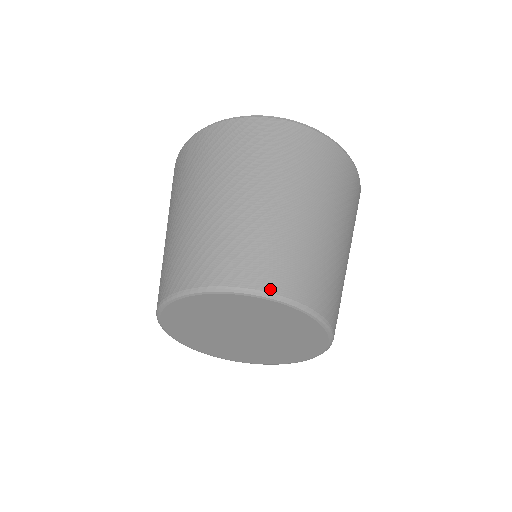
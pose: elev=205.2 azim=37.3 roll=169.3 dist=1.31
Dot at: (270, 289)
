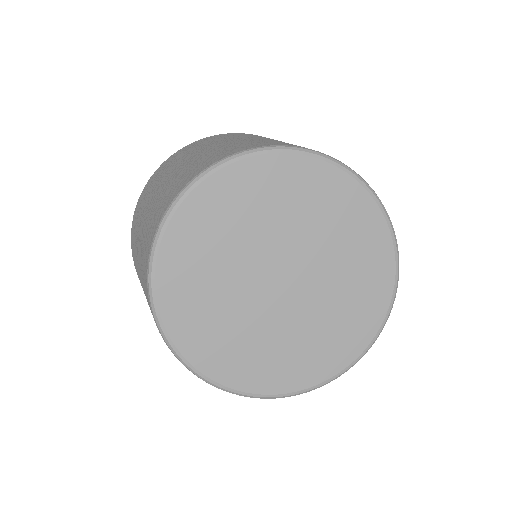
Dot at: (203, 169)
